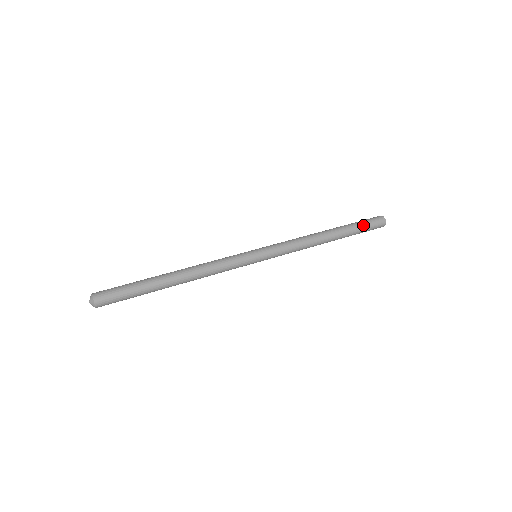
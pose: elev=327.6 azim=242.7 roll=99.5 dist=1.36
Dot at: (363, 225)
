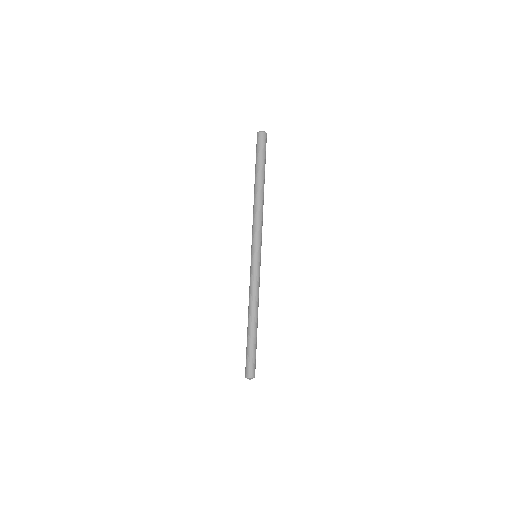
Dot at: (264, 156)
